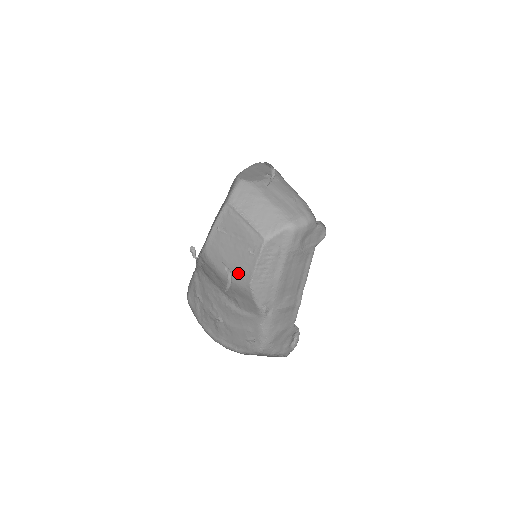
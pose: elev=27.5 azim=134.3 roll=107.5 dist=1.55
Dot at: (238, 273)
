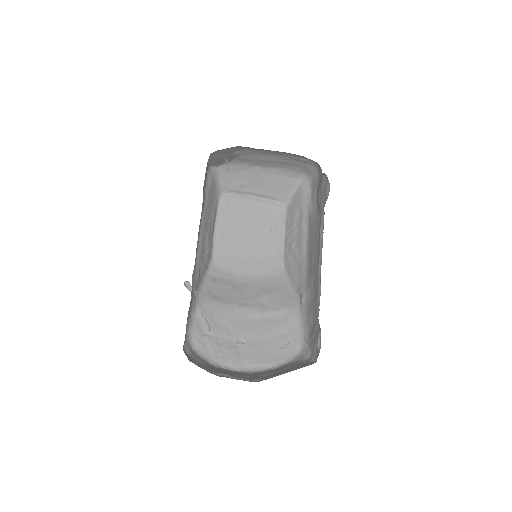
Dot at: (263, 263)
